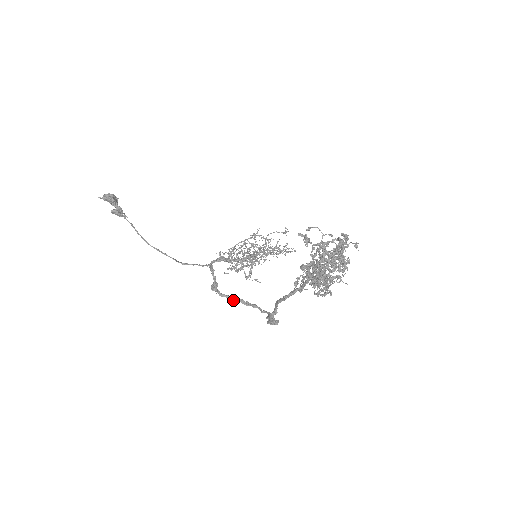
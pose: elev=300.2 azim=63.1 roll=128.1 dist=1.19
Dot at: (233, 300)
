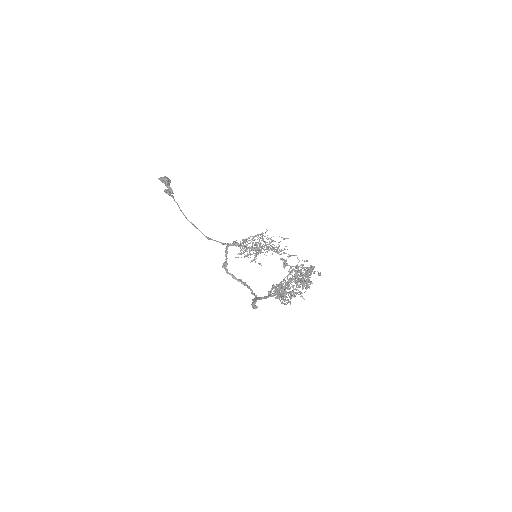
Dot at: (235, 279)
